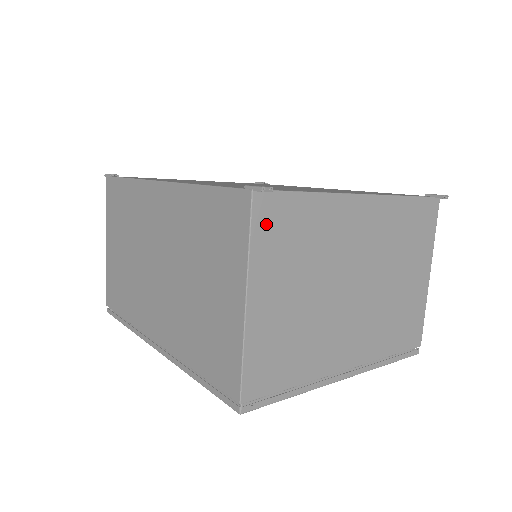
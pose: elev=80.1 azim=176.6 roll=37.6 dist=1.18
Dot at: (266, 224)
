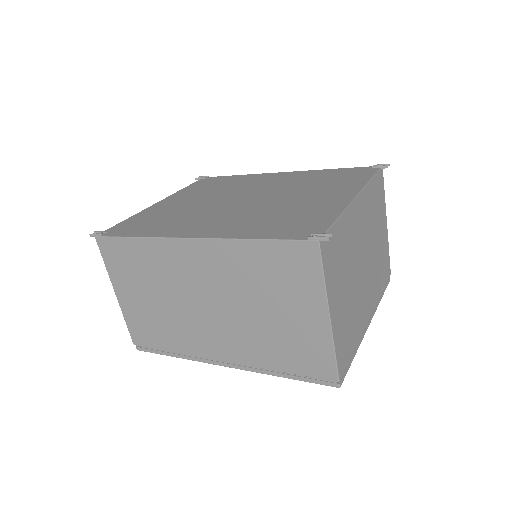
Dot at: (327, 258)
